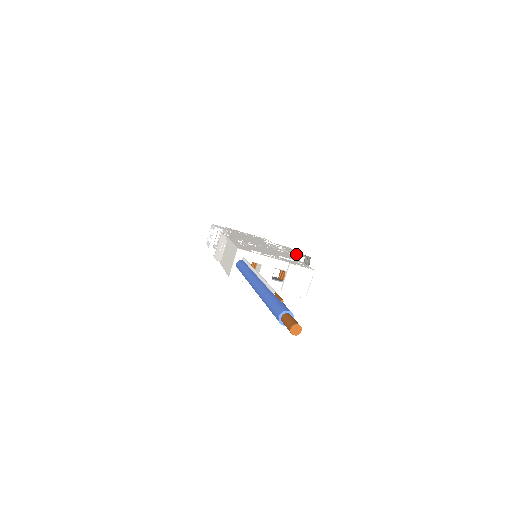
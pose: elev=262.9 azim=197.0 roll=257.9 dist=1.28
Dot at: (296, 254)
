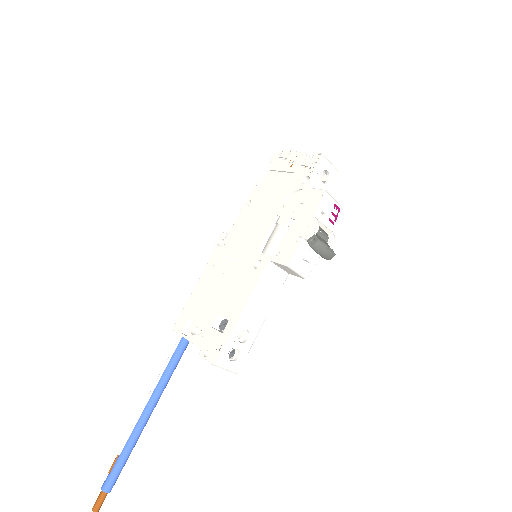
Dot at: (281, 259)
